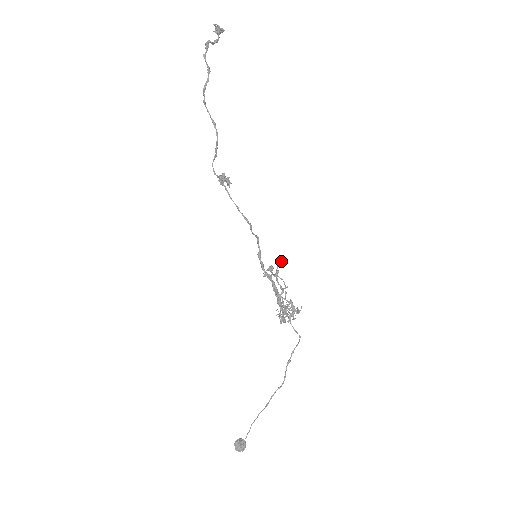
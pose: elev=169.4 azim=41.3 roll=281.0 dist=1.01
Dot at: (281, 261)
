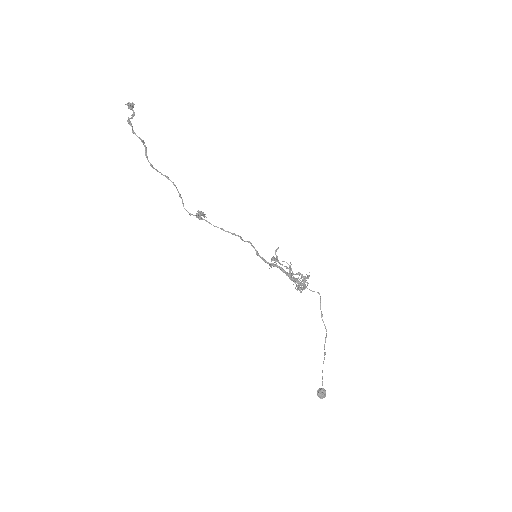
Dot at: (276, 249)
